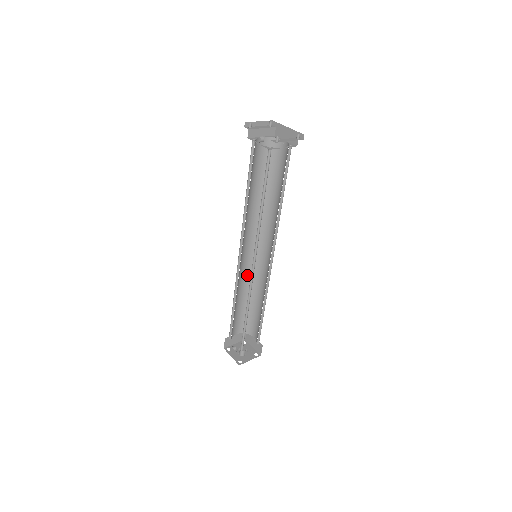
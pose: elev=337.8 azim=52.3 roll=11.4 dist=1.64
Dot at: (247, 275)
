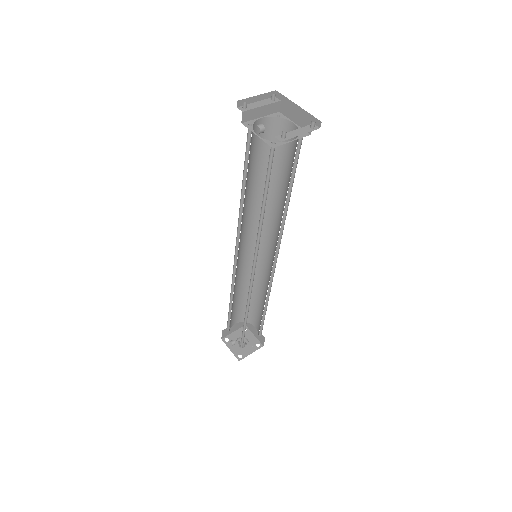
Dot at: (246, 269)
